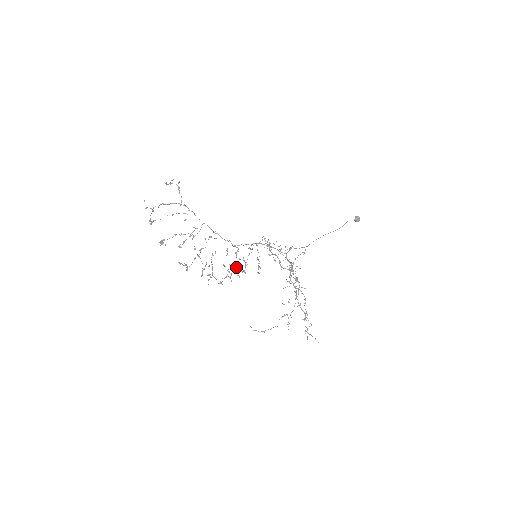
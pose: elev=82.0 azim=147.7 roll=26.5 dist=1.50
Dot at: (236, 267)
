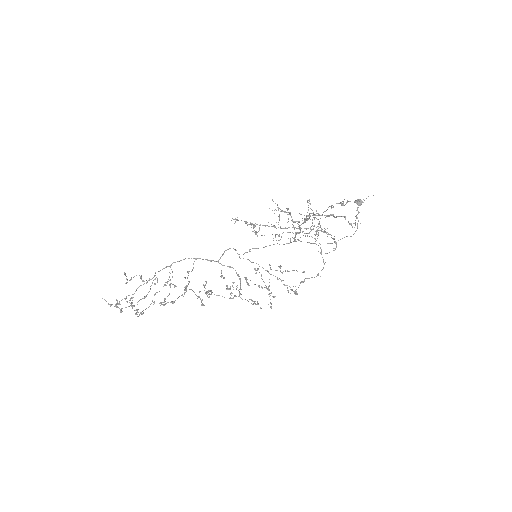
Dot at: occluded
